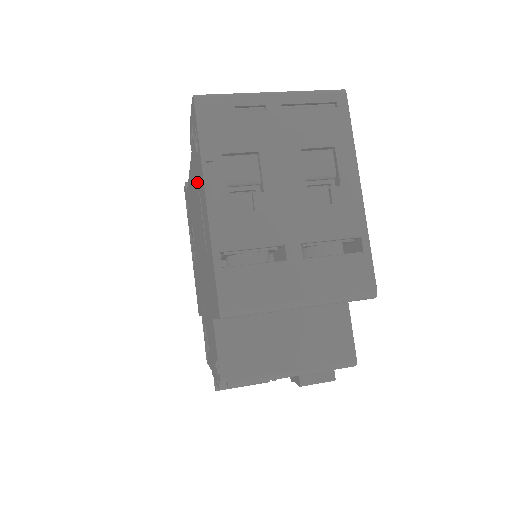
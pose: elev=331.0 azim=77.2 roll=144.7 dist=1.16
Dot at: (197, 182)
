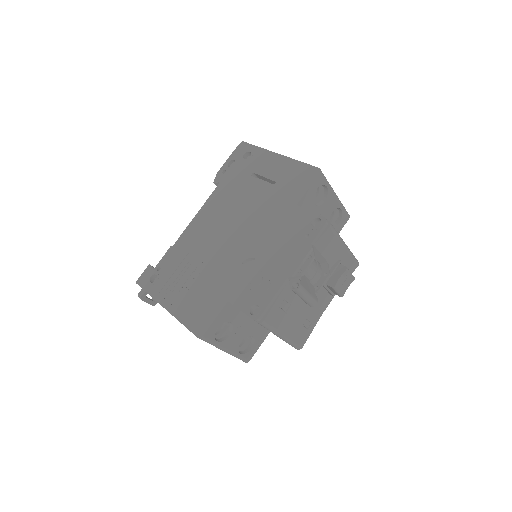
Dot at: (244, 176)
